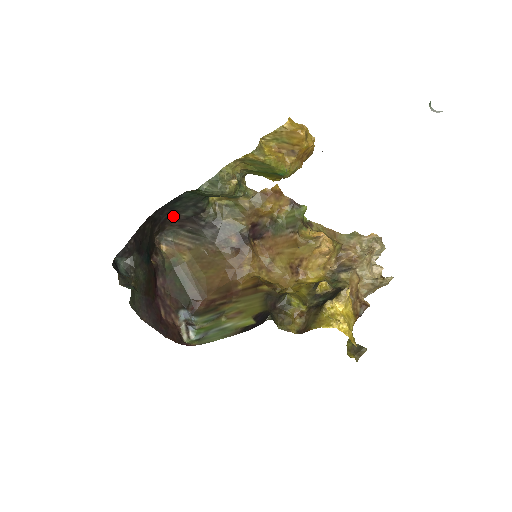
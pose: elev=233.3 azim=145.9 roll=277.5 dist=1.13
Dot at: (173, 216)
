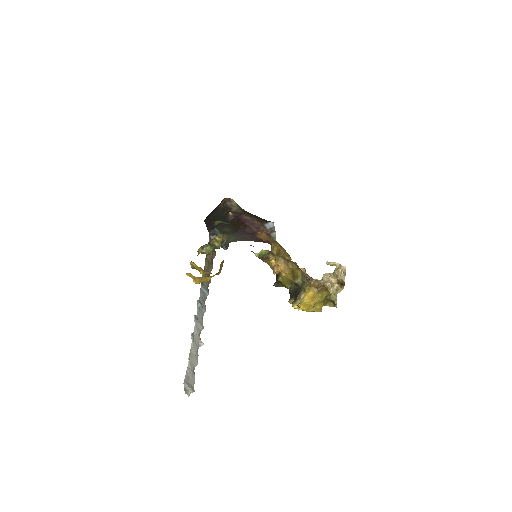
Dot at: occluded
